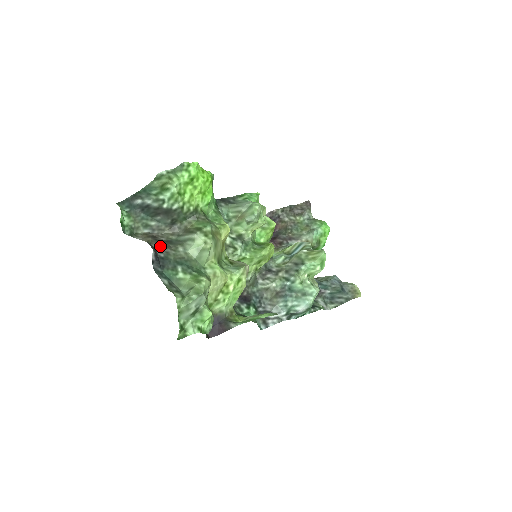
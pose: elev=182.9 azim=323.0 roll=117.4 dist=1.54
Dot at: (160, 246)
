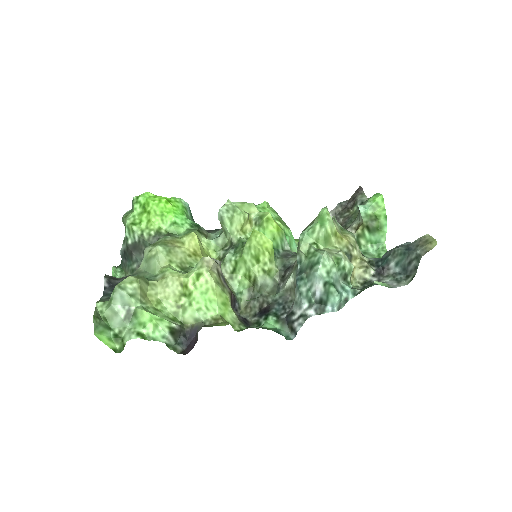
Dot at: (125, 277)
